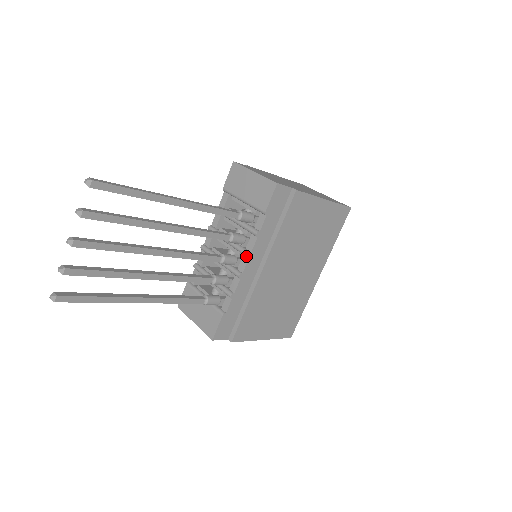
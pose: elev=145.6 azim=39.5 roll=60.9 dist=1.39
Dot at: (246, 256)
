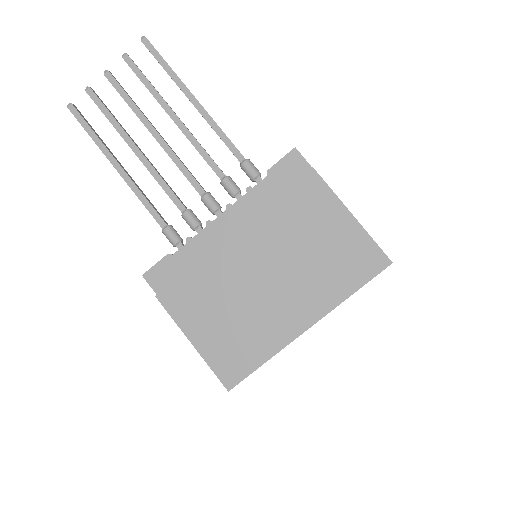
Dot at: (226, 206)
